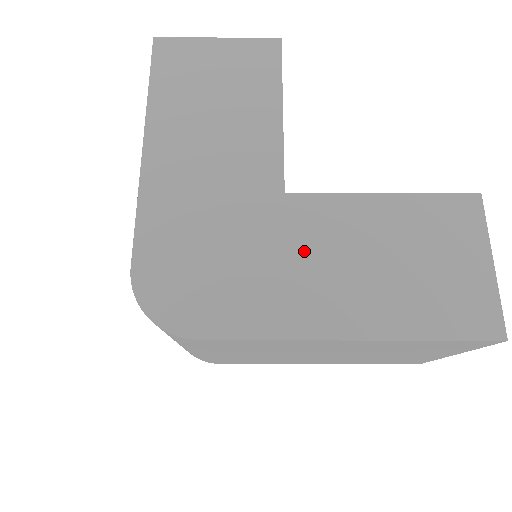
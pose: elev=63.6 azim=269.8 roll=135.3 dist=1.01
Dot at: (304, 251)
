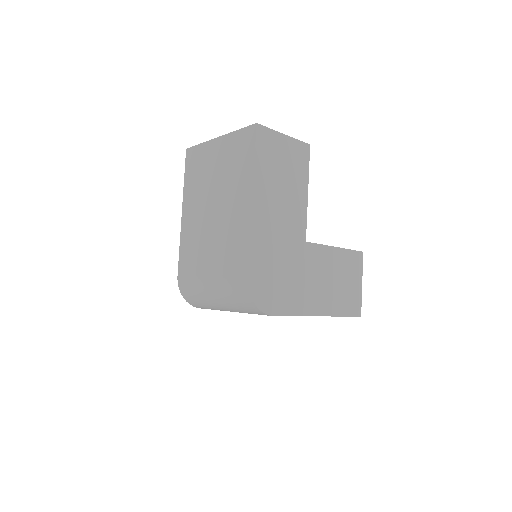
Dot at: (310, 274)
